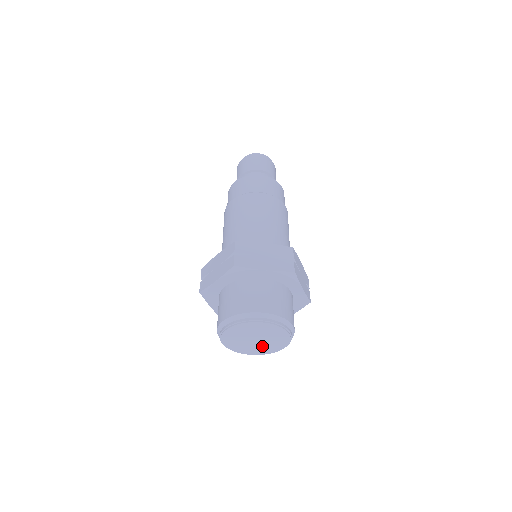
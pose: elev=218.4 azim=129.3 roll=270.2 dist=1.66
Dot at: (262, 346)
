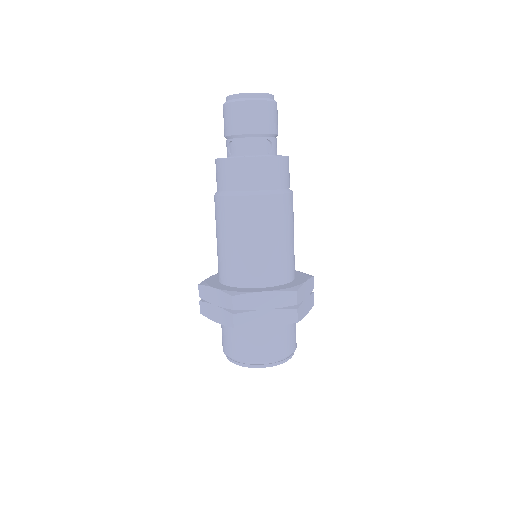
Dot at: occluded
